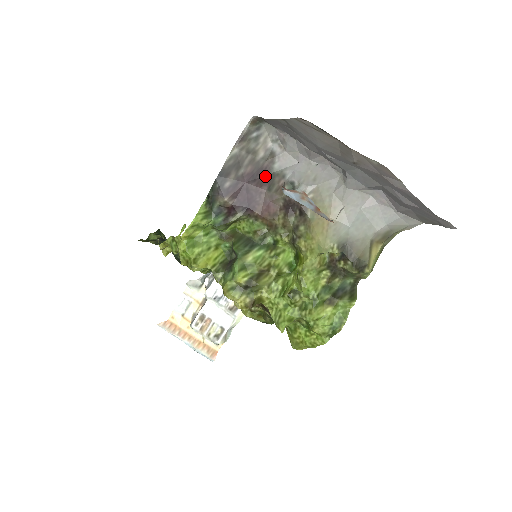
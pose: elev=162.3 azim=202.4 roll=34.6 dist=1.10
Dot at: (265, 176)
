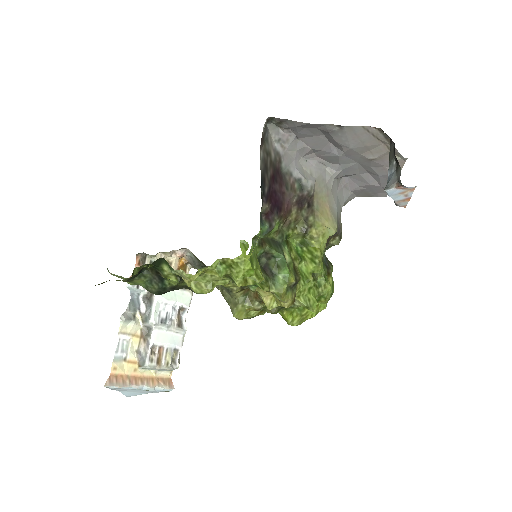
Dot at: (280, 176)
